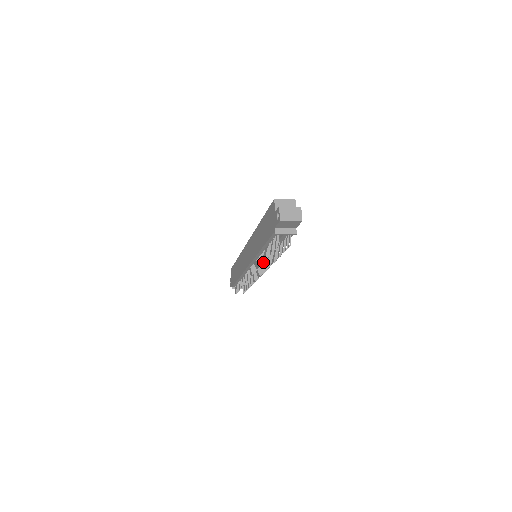
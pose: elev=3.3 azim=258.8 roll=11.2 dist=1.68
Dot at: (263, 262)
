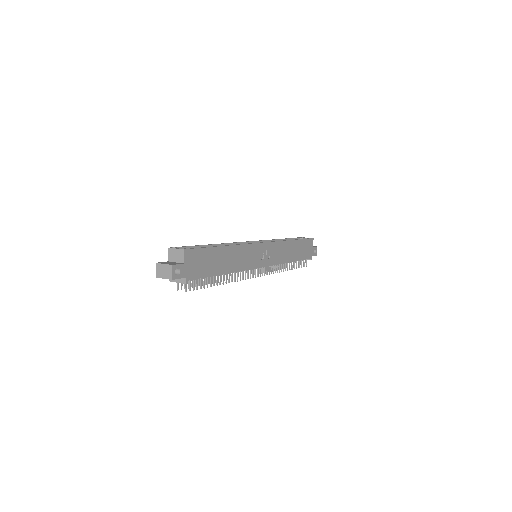
Dot at: (221, 280)
